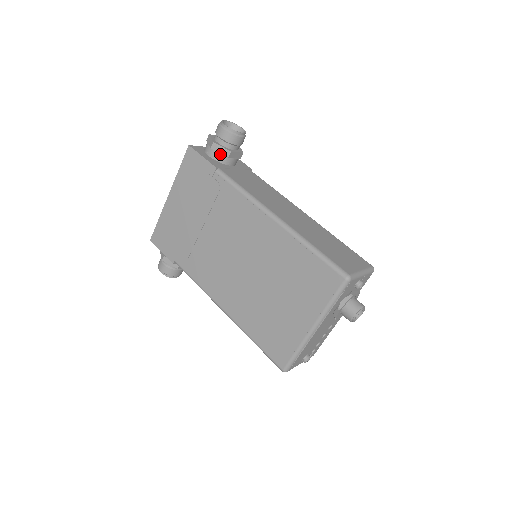
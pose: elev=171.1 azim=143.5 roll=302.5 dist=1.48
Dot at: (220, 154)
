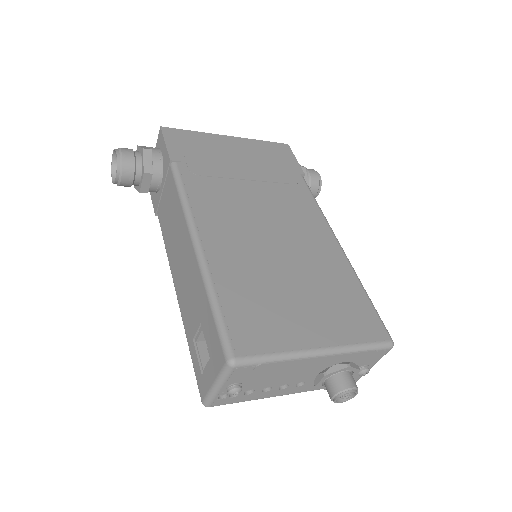
Dot at: occluded
